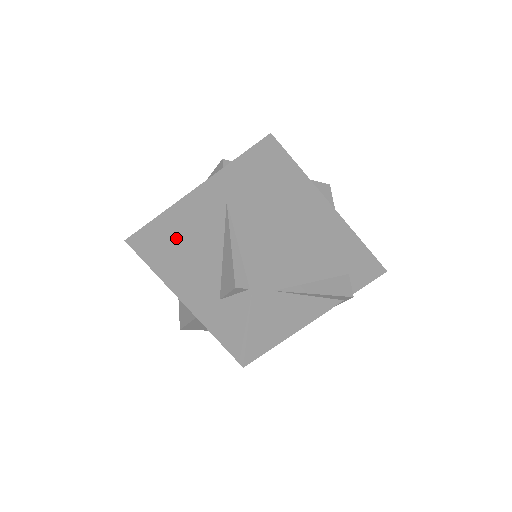
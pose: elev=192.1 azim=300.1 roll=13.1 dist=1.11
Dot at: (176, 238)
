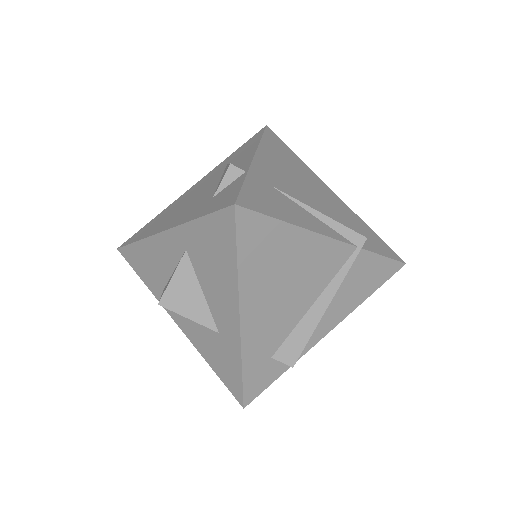
Dot at: (173, 209)
